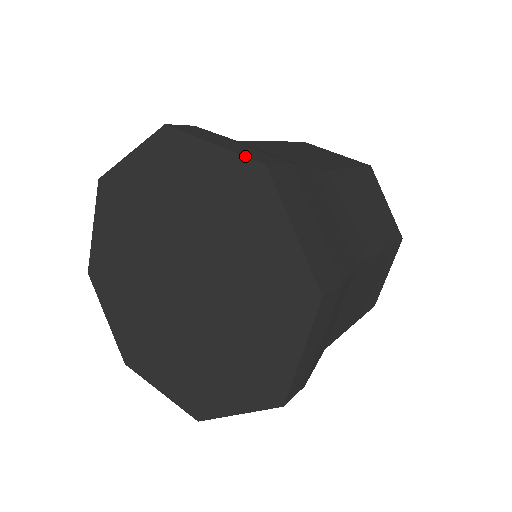
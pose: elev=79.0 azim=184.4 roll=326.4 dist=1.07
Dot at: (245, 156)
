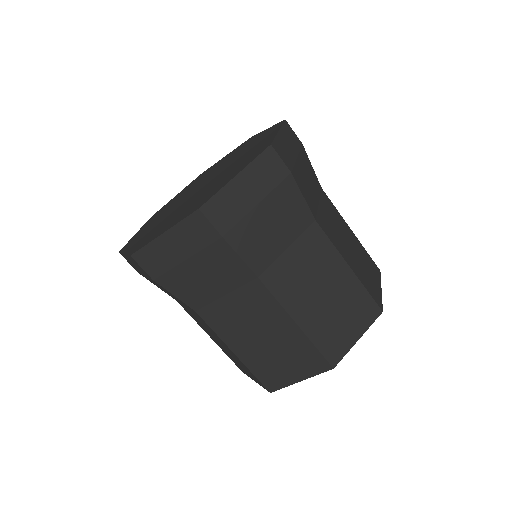
Dot at: (278, 123)
